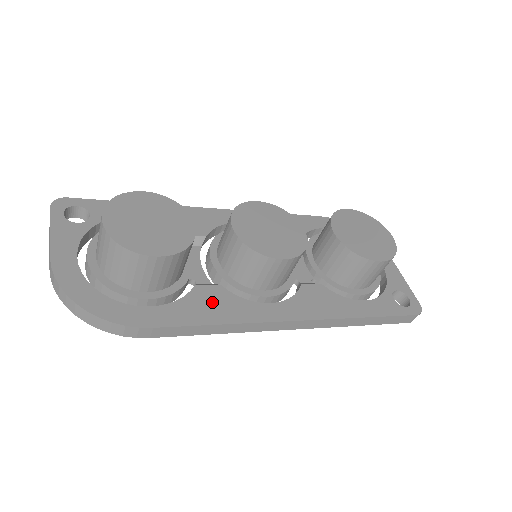
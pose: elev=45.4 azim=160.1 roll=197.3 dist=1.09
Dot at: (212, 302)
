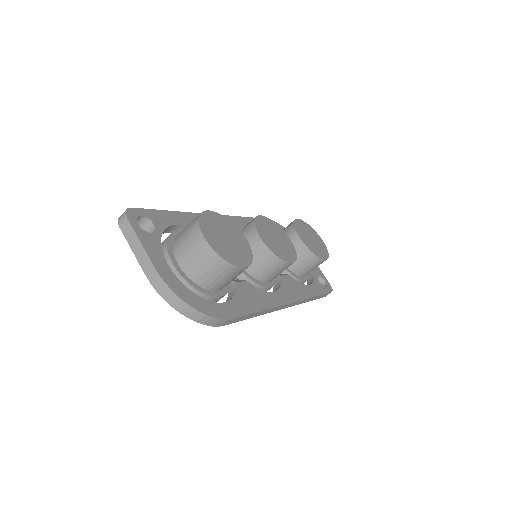
Dot at: (250, 295)
